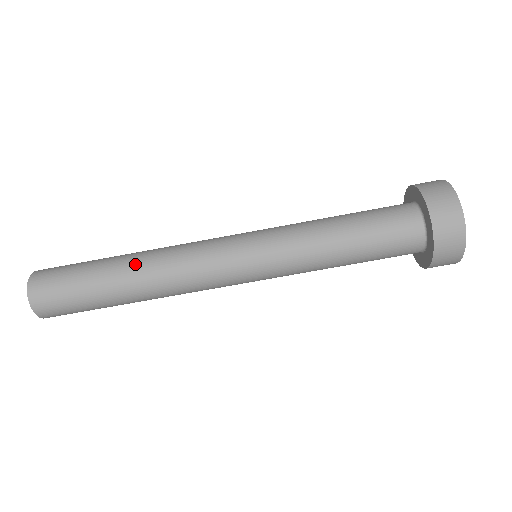
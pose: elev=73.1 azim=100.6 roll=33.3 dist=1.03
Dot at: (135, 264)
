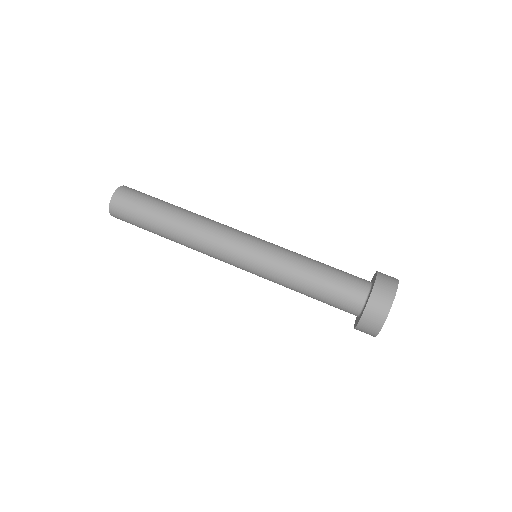
Dot at: (181, 217)
